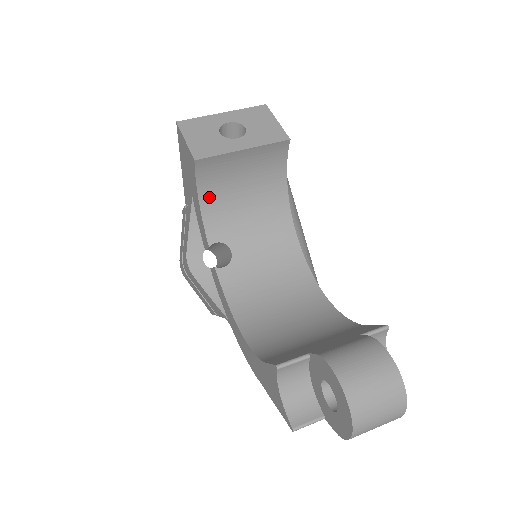
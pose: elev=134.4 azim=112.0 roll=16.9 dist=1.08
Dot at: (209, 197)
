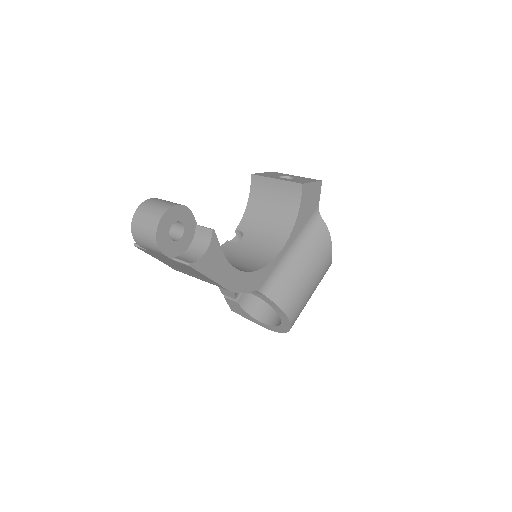
Dot at: (253, 204)
